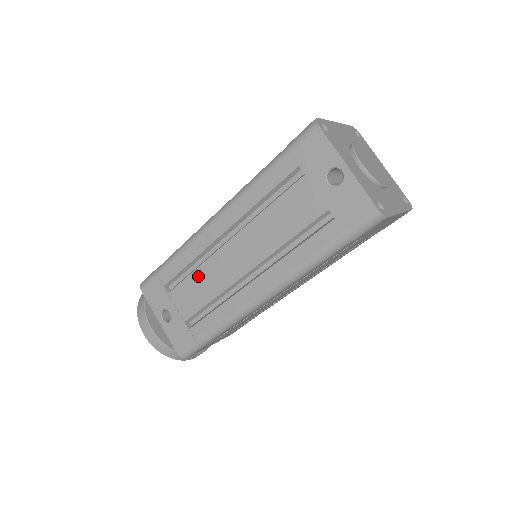
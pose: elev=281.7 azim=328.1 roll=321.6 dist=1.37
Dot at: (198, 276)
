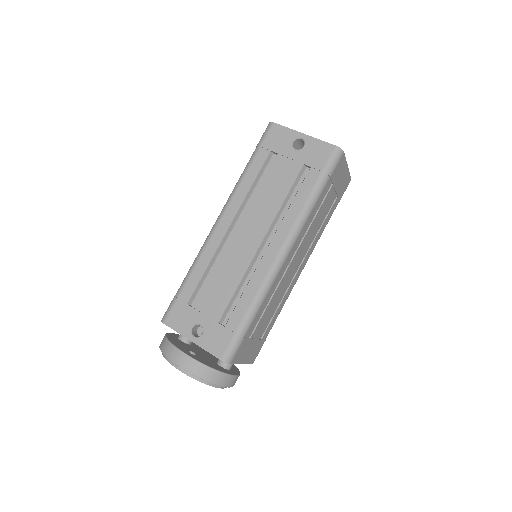
Dot at: (218, 273)
